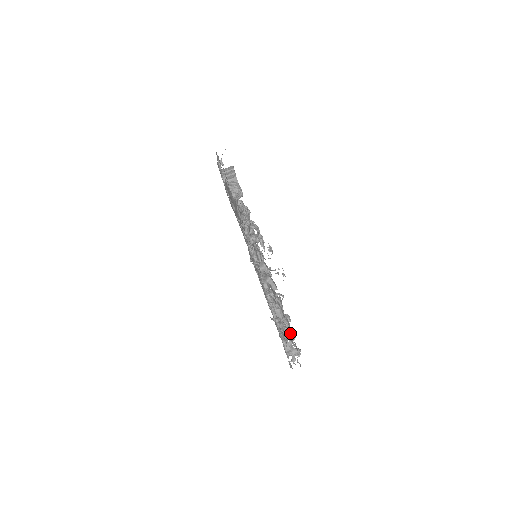
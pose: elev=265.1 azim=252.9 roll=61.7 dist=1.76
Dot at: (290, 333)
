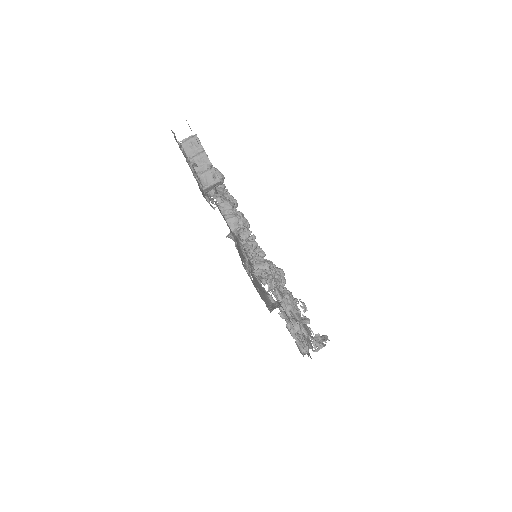
Dot at: (300, 312)
